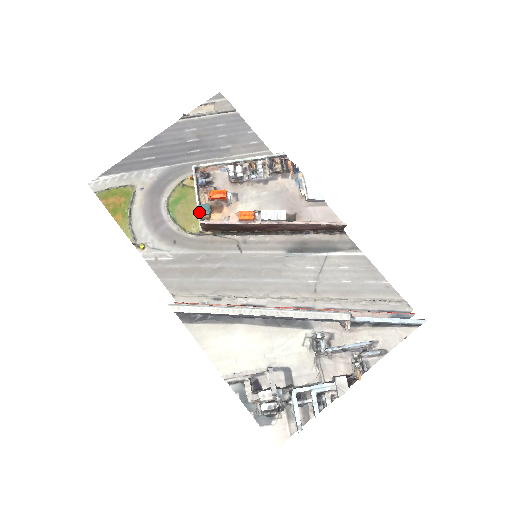
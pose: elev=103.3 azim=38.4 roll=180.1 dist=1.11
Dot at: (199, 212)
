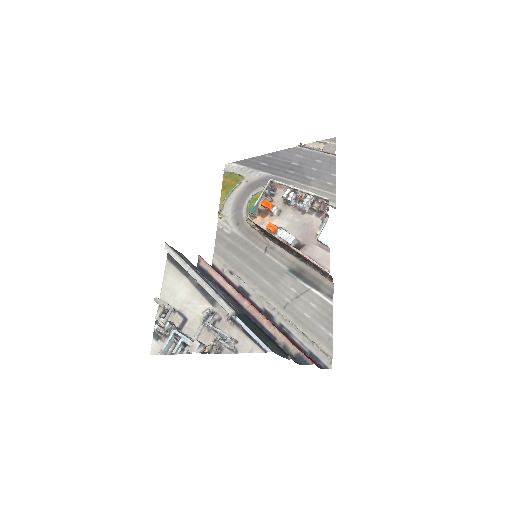
Dot at: (249, 210)
